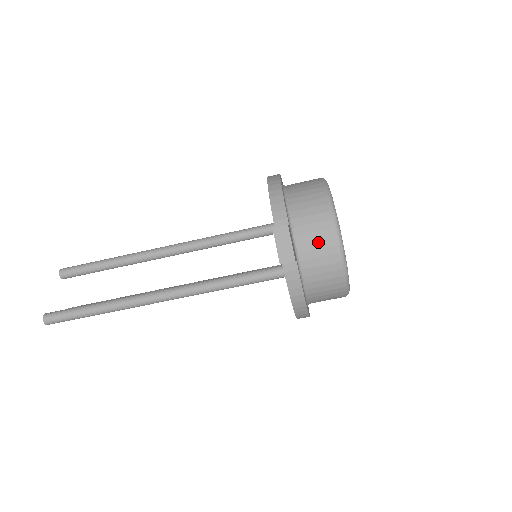
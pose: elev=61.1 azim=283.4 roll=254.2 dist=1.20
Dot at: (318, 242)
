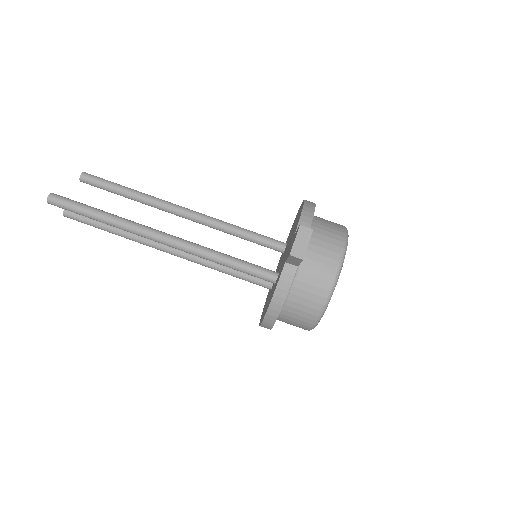
Dot at: (321, 265)
